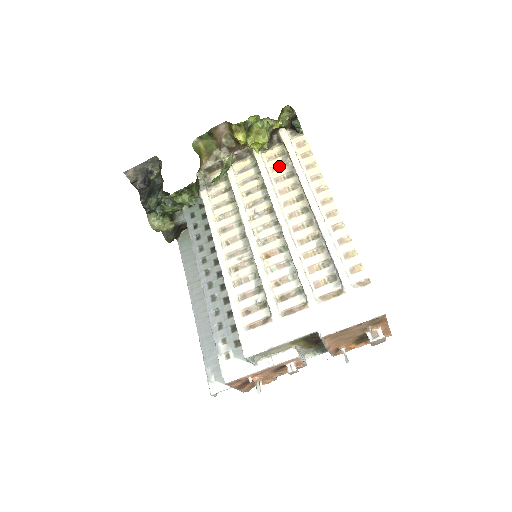
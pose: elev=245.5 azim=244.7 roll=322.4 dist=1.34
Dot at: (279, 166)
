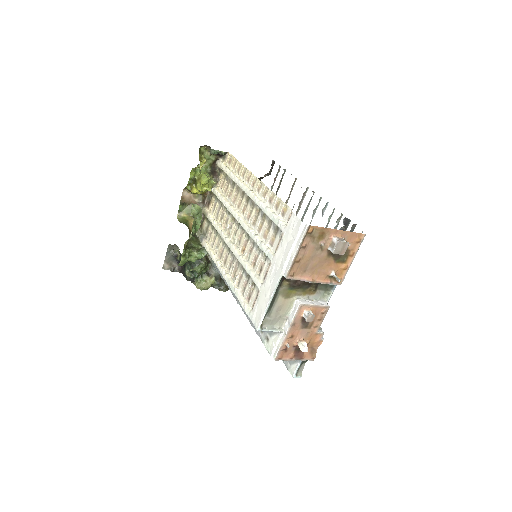
Dot at: (227, 186)
